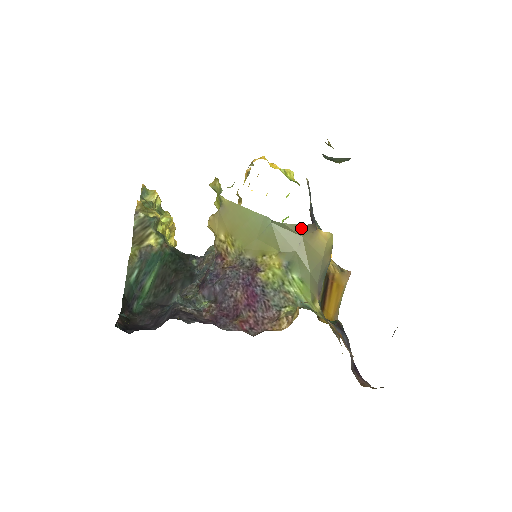
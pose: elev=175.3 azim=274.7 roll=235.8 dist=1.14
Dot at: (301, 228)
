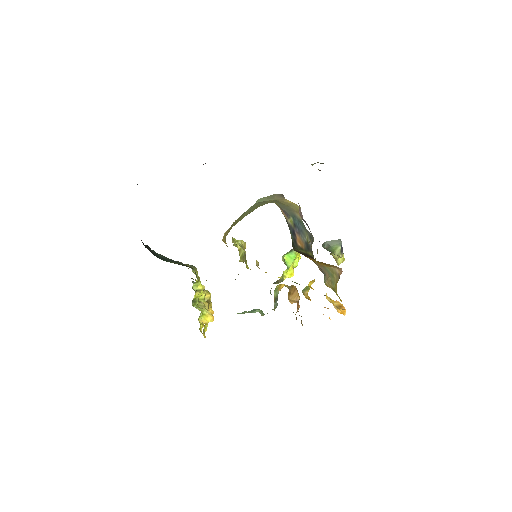
Dot at: (273, 196)
